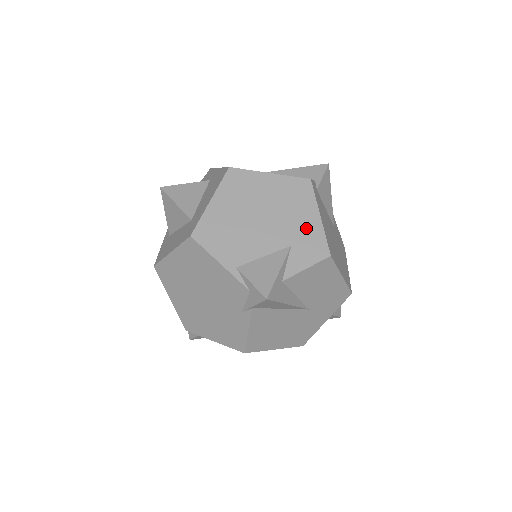
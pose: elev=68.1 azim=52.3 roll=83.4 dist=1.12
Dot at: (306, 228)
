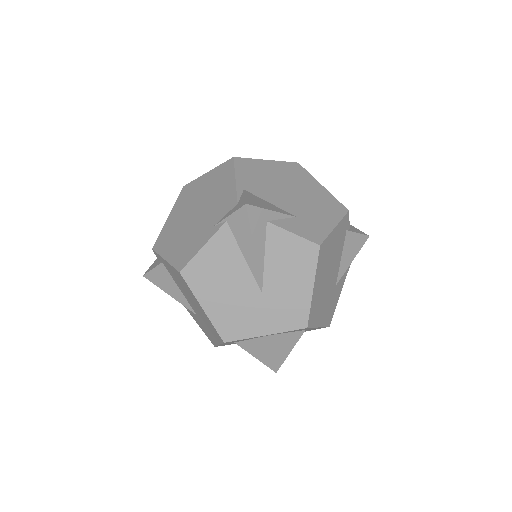
Dot at: (318, 221)
